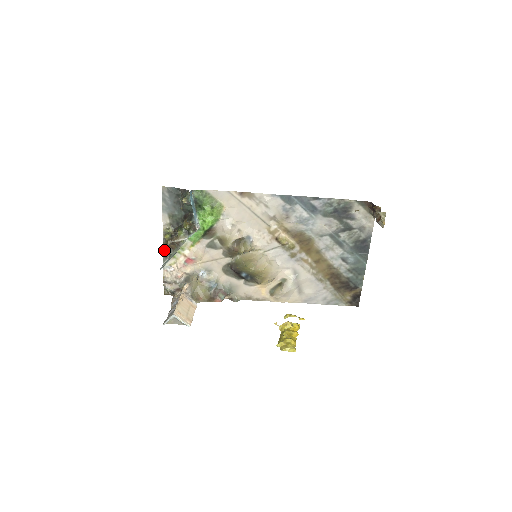
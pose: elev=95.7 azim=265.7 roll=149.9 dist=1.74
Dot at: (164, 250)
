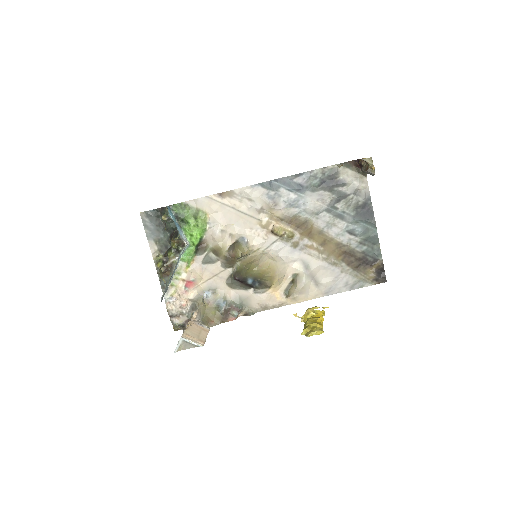
Dot at: (160, 281)
